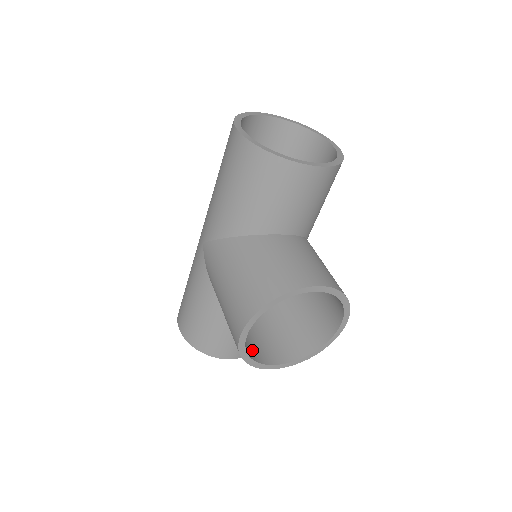
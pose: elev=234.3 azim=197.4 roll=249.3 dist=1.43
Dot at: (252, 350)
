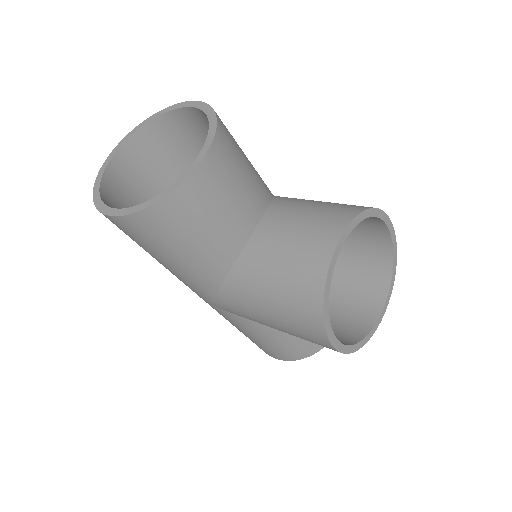
Dot at: (351, 330)
